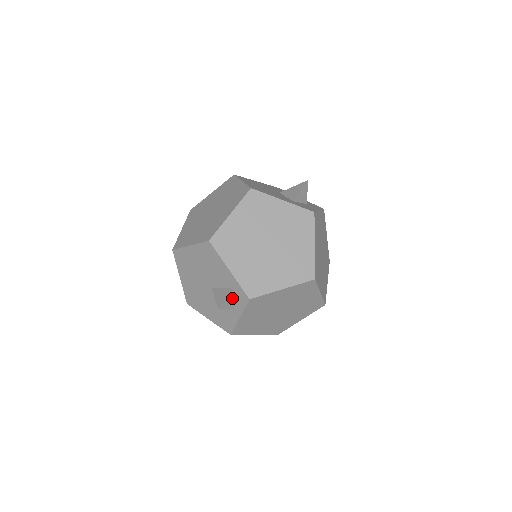
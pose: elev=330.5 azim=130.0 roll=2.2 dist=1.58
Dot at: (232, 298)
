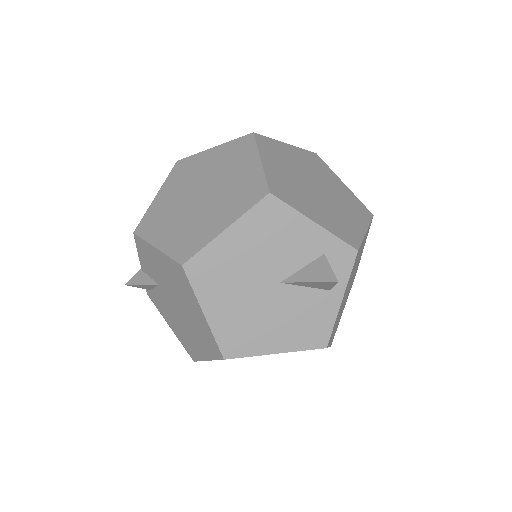
Dot at: occluded
